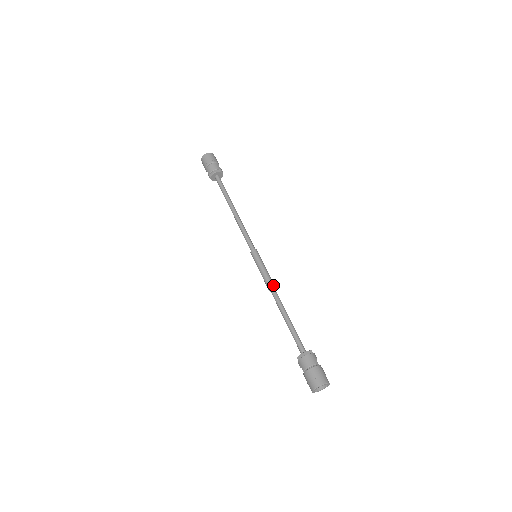
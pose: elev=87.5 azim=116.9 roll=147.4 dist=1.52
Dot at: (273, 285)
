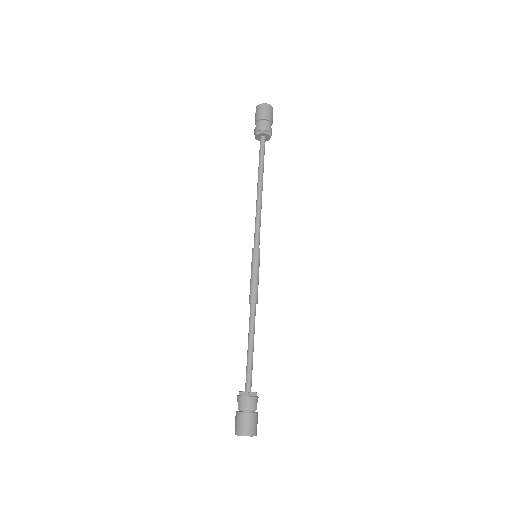
Dot at: (256, 300)
